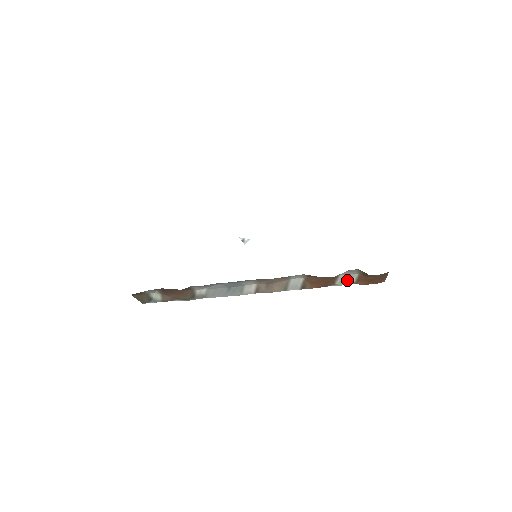
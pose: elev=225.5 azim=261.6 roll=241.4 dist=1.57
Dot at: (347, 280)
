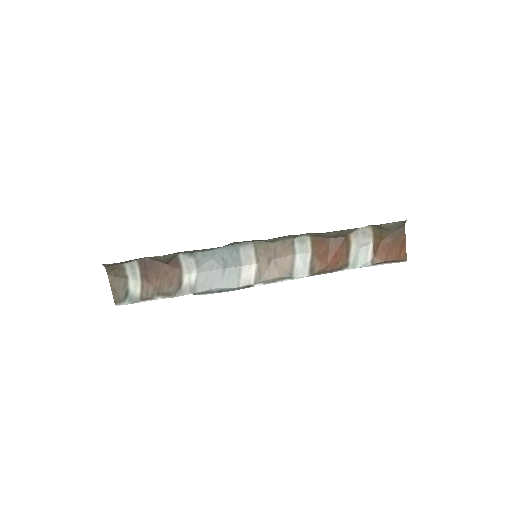
Dot at: (362, 257)
